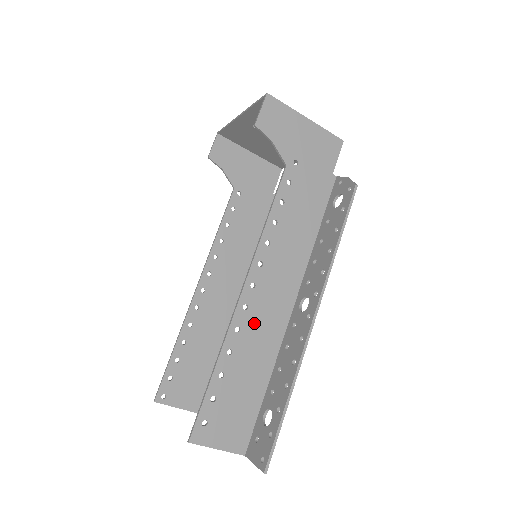
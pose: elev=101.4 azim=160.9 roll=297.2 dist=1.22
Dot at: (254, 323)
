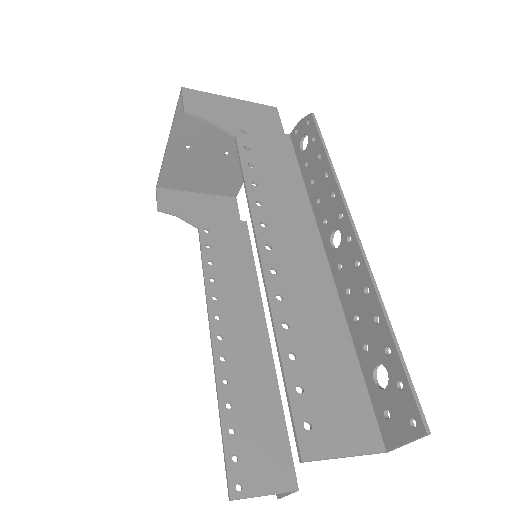
Dot at: (294, 285)
